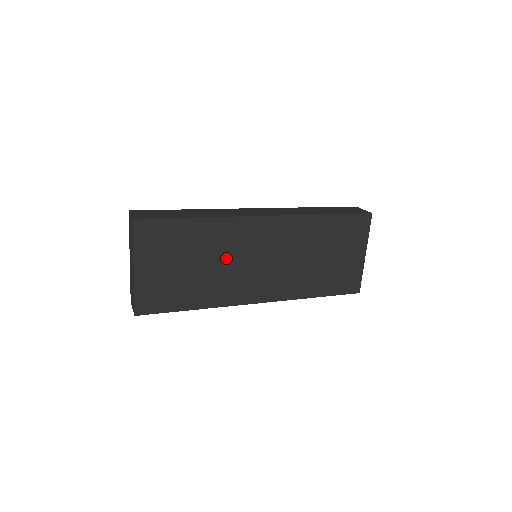
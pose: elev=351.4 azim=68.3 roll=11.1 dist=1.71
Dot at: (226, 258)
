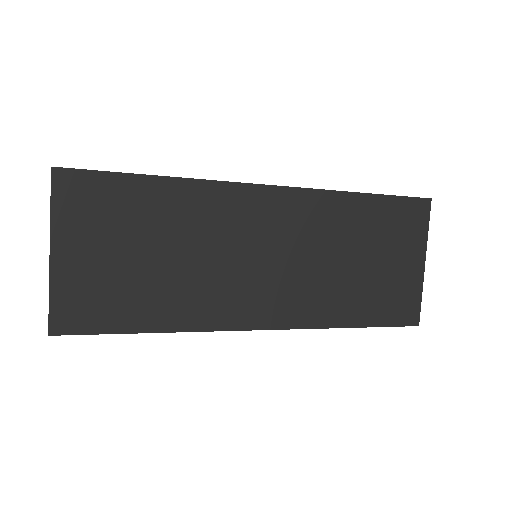
Dot at: (206, 248)
